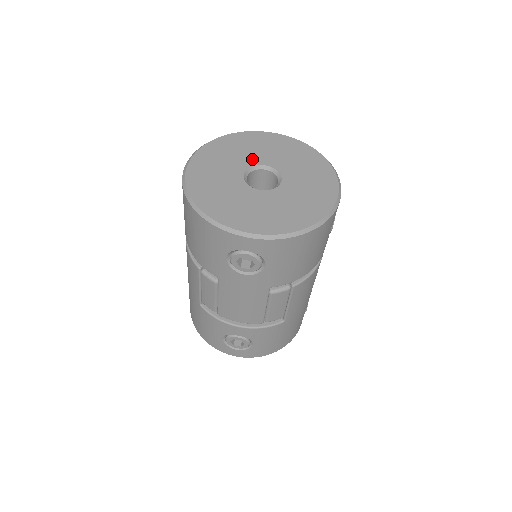
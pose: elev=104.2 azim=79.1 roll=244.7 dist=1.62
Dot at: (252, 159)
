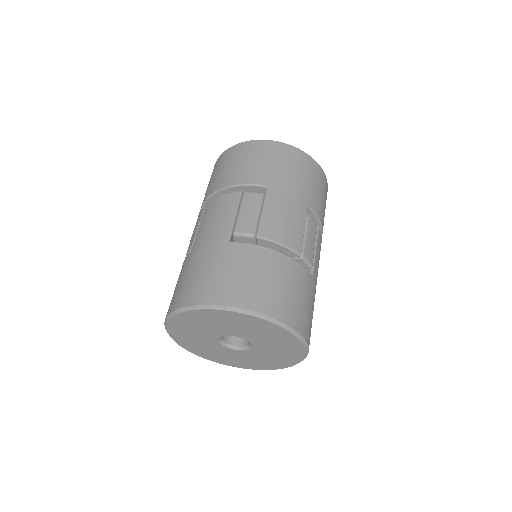
Dot at: (231, 332)
